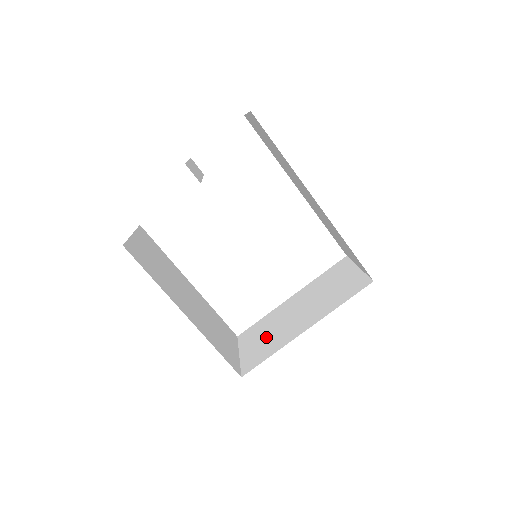
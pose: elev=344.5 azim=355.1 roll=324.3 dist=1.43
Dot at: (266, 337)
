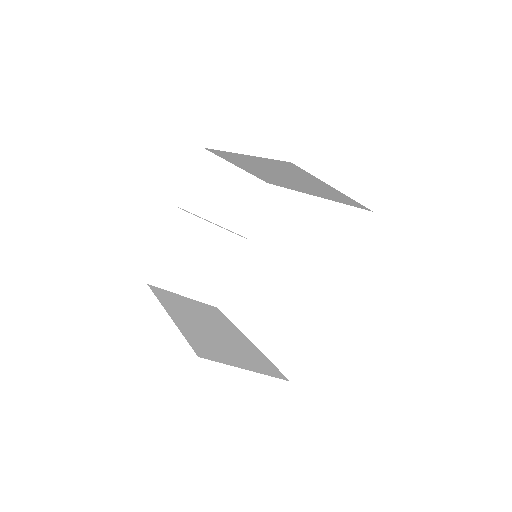
Dot at: occluded
